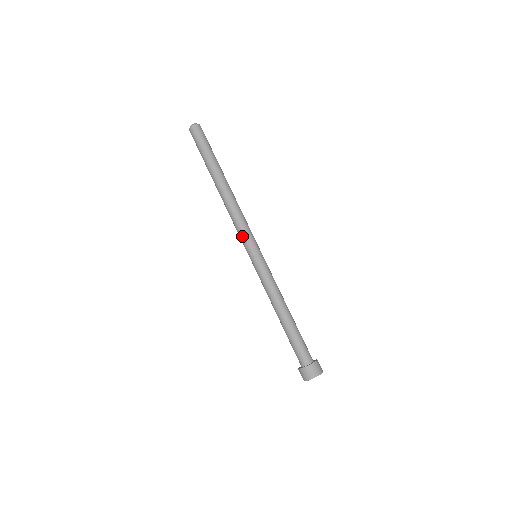
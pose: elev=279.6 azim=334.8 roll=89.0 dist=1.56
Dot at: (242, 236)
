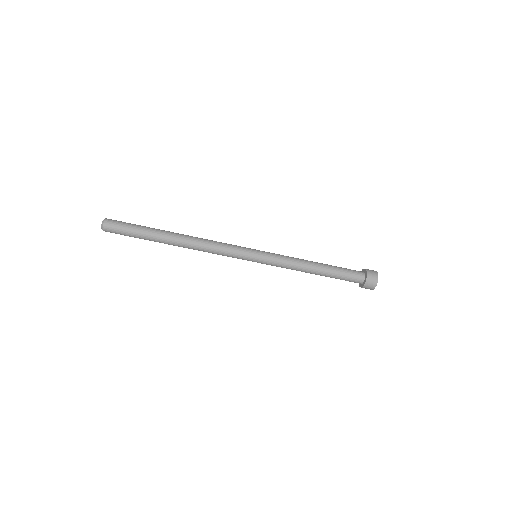
Dot at: occluded
